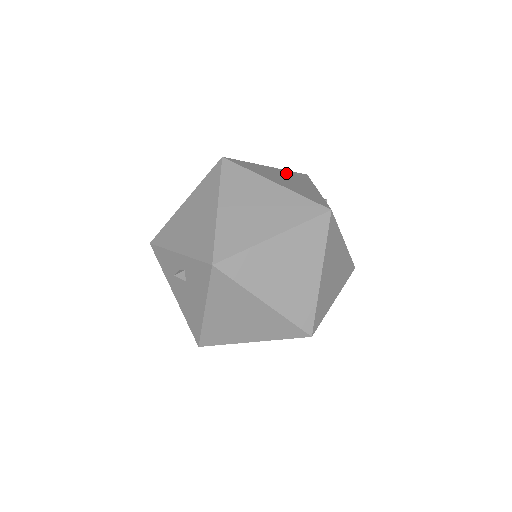
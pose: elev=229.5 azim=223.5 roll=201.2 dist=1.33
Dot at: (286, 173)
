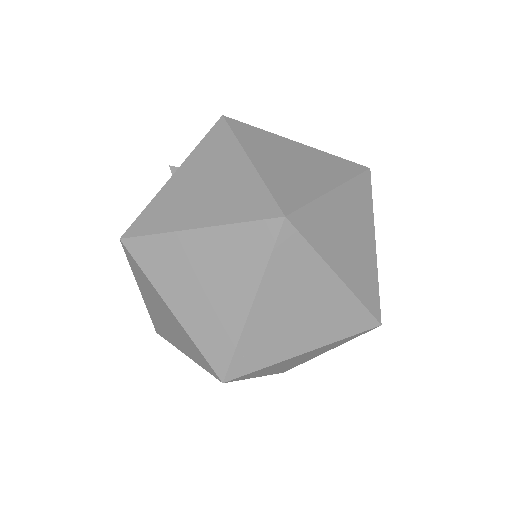
Dot at: occluded
